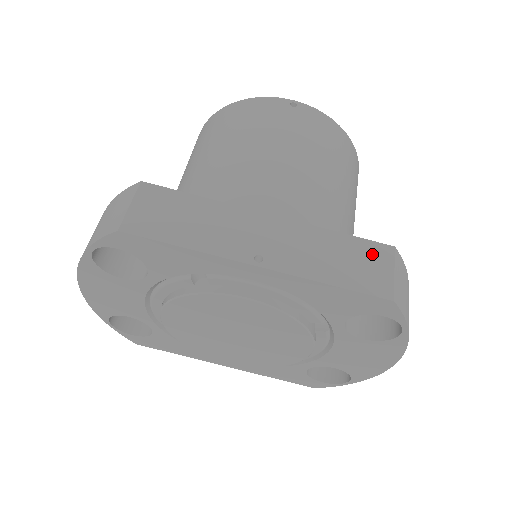
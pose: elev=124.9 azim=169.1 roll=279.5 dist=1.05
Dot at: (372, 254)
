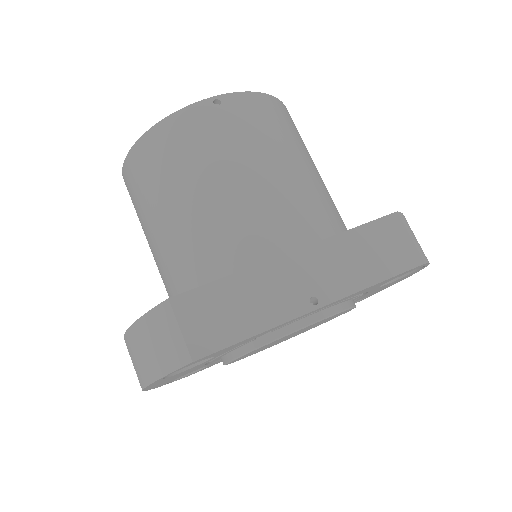
Dot at: (386, 232)
